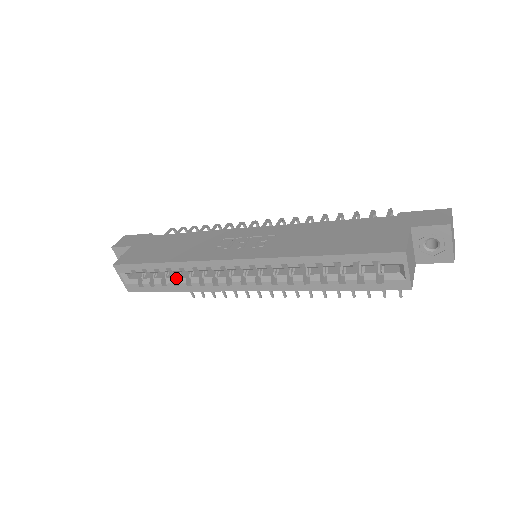
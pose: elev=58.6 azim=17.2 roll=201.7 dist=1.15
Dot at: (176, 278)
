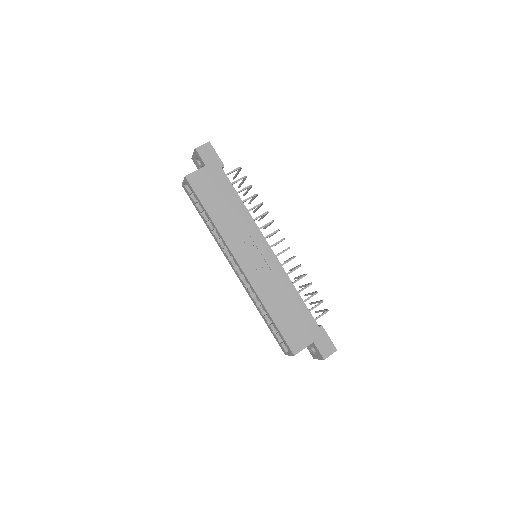
Dot at: occluded
